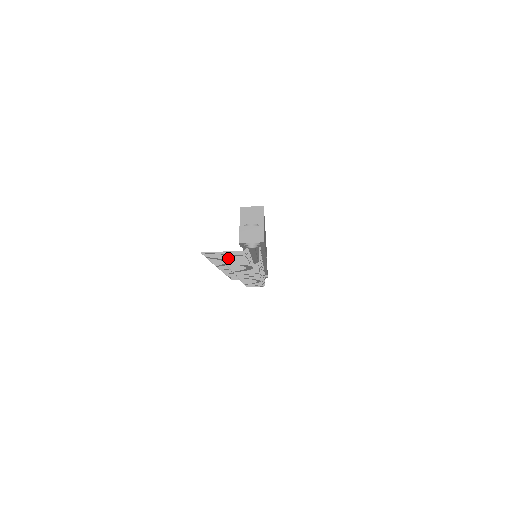
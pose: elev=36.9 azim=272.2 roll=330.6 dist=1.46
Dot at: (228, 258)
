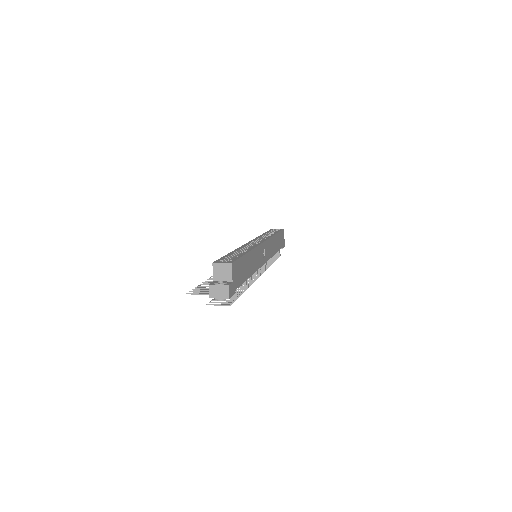
Dot at: occluded
